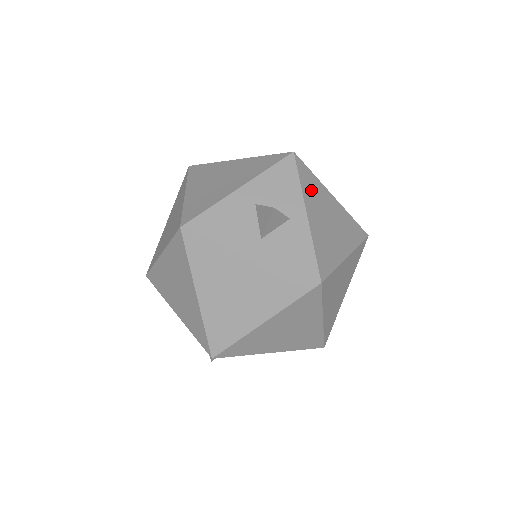
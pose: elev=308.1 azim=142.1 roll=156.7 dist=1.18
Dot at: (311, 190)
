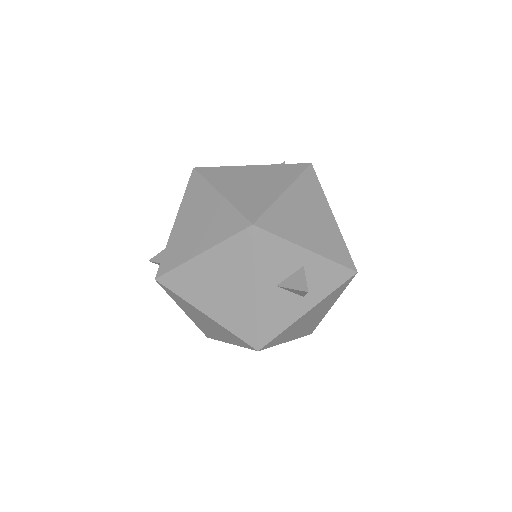
Dot at: (286, 225)
